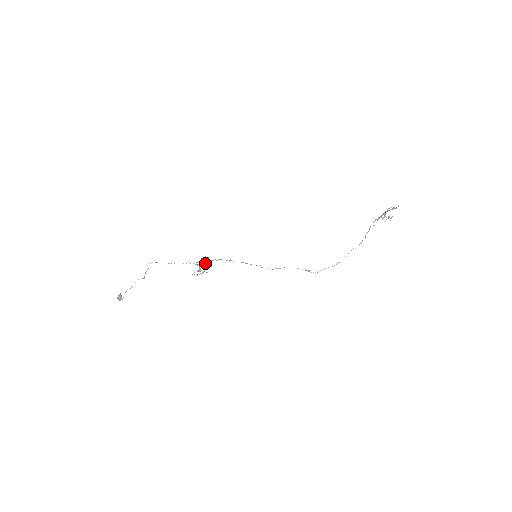
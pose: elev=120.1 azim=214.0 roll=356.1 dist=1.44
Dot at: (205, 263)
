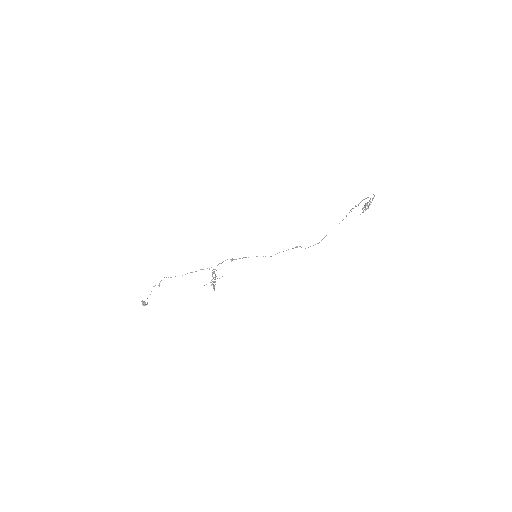
Dot at: occluded
